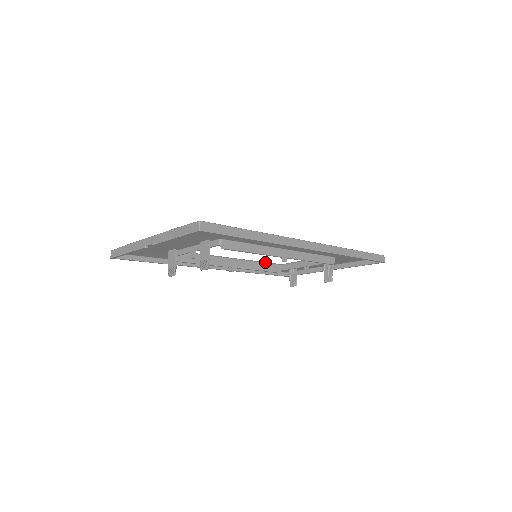
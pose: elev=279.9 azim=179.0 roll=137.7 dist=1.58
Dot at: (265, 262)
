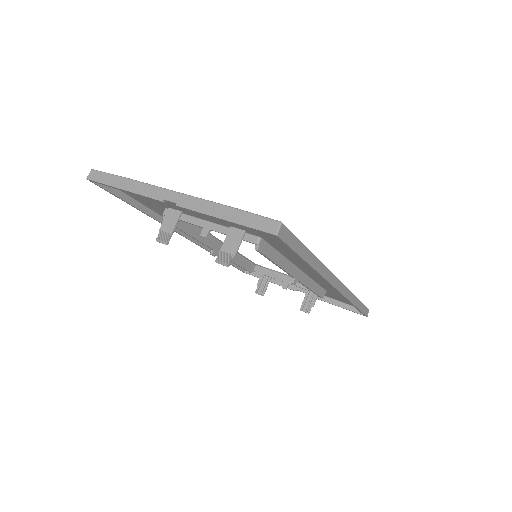
Dot at: (244, 256)
